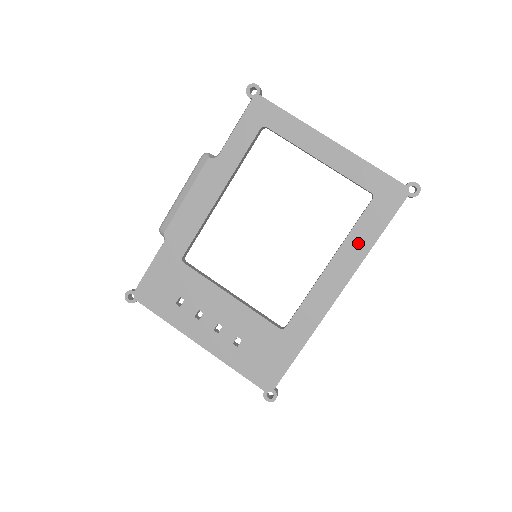
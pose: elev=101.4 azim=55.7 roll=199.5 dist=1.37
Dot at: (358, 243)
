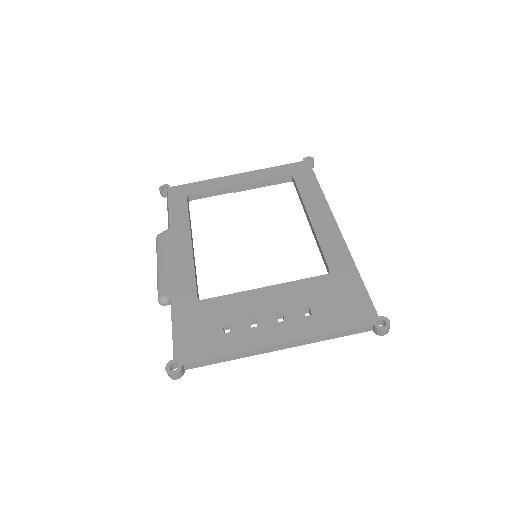
Dot at: (312, 196)
